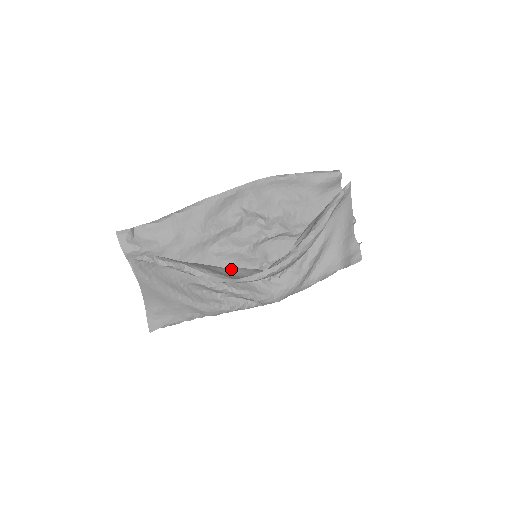
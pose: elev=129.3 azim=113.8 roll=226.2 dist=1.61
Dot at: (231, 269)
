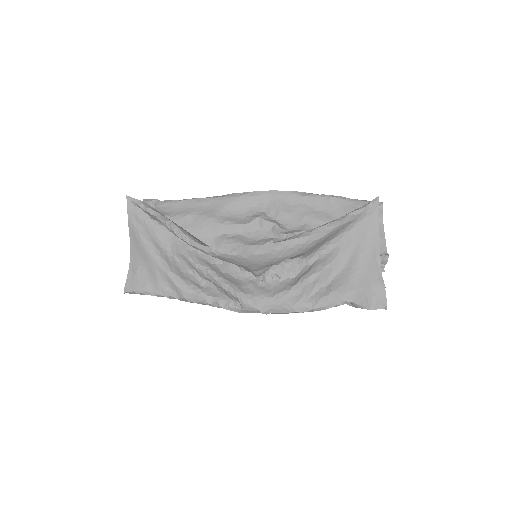
Dot at: occluded
